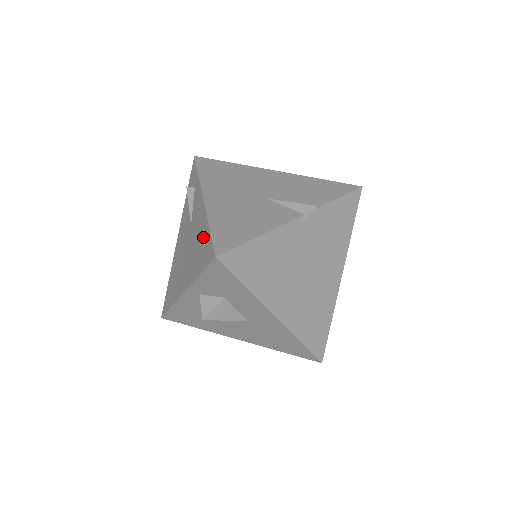
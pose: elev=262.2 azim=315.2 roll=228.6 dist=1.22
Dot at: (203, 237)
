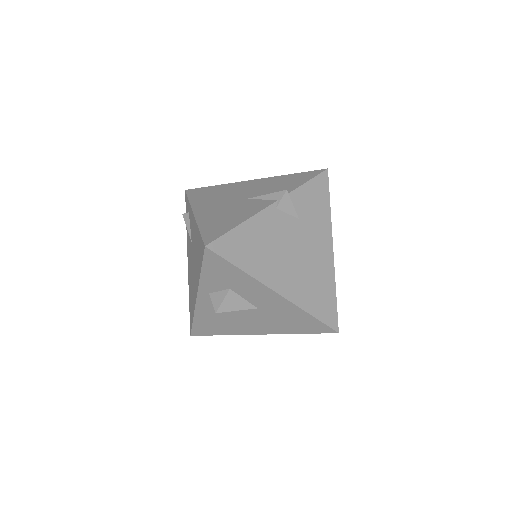
Dot at: (198, 241)
